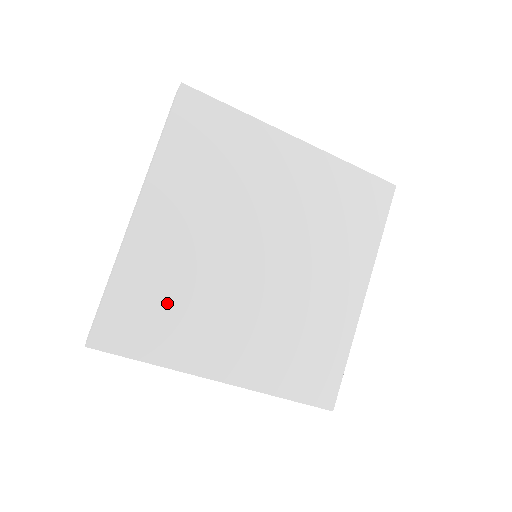
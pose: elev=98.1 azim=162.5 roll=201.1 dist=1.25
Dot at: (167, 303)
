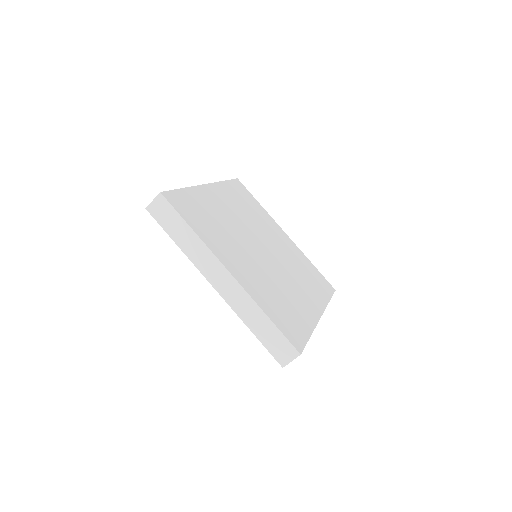
Dot at: (282, 303)
